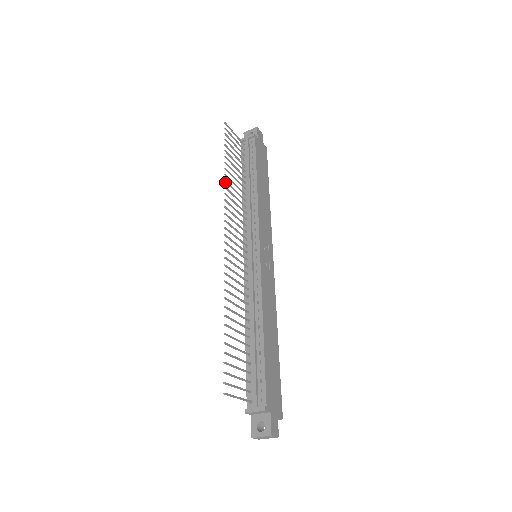
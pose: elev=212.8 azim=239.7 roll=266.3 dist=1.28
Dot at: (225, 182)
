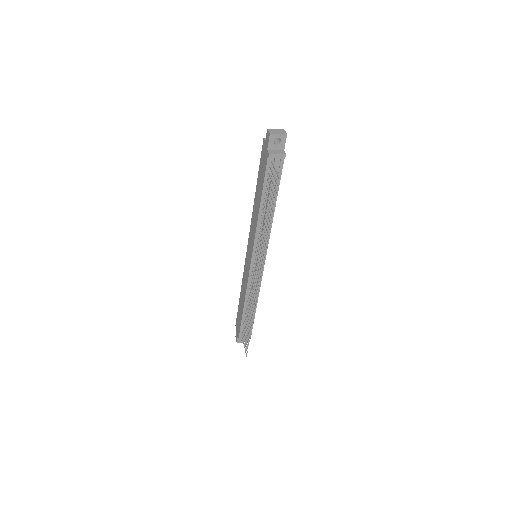
Dot at: (267, 241)
